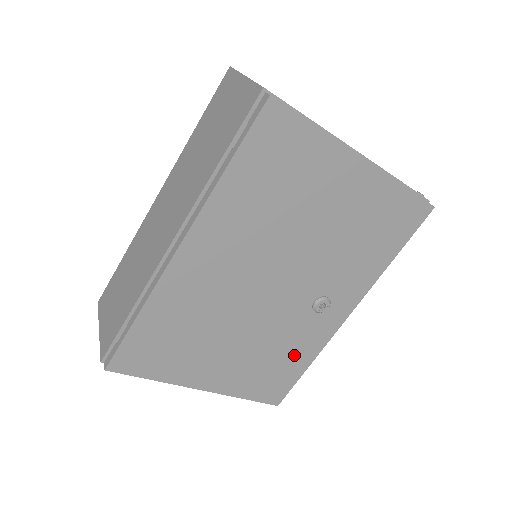
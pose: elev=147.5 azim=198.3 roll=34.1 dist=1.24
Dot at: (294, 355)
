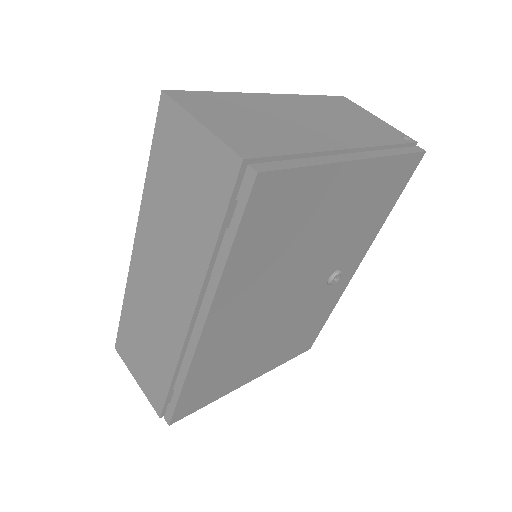
Dot at: (317, 317)
